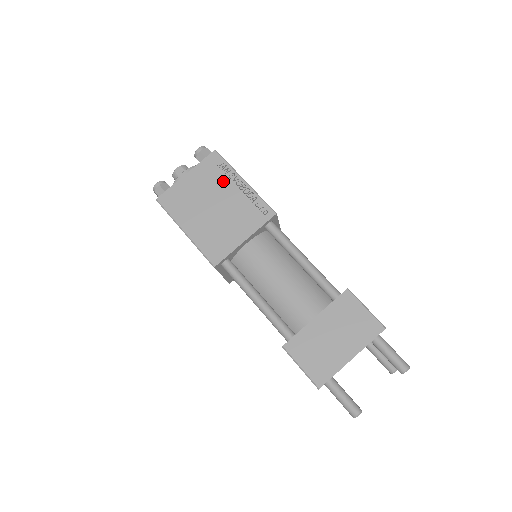
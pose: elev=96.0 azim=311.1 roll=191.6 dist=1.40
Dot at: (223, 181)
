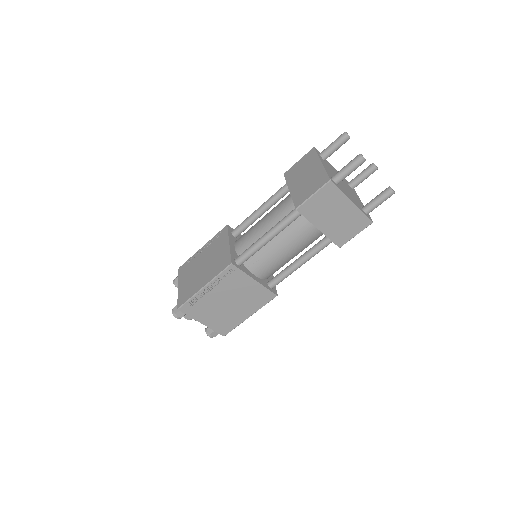
Dot at: (195, 261)
